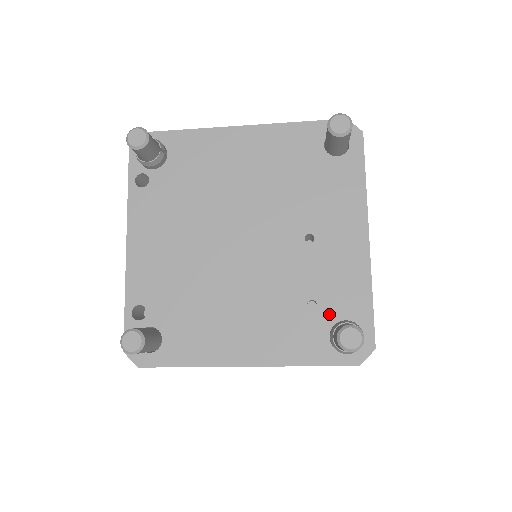
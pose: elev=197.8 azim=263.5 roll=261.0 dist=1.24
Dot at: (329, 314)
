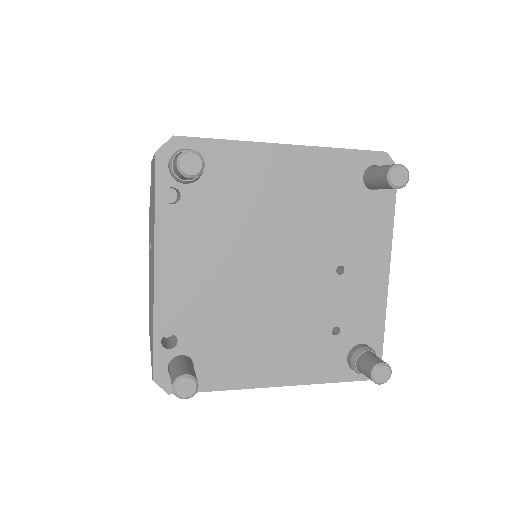
Dot at: (349, 339)
